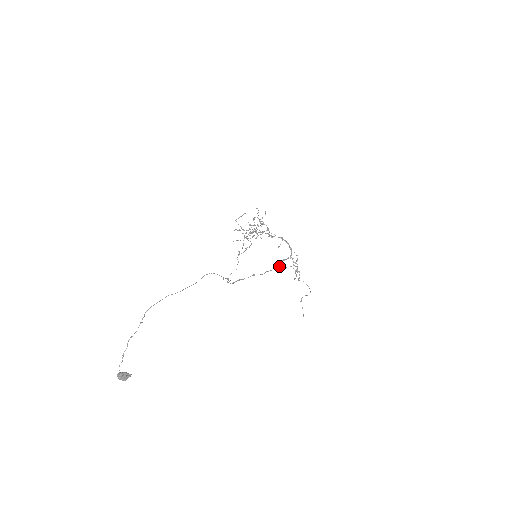
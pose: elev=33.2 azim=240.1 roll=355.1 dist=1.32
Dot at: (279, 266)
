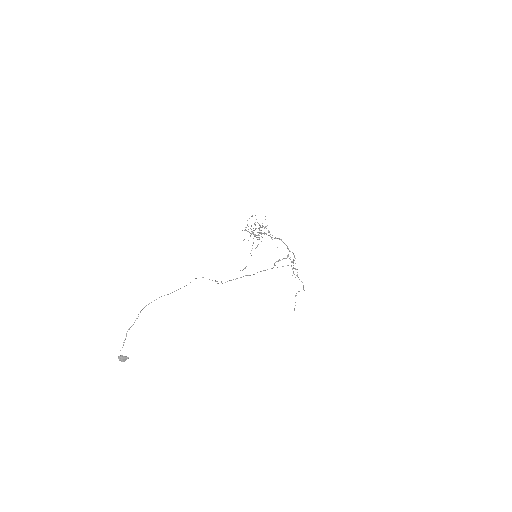
Dot at: occluded
